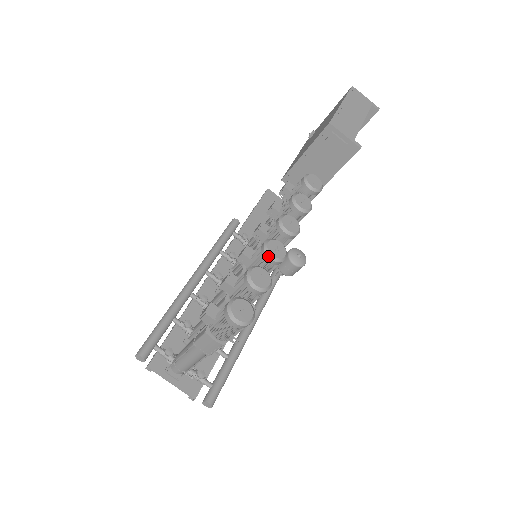
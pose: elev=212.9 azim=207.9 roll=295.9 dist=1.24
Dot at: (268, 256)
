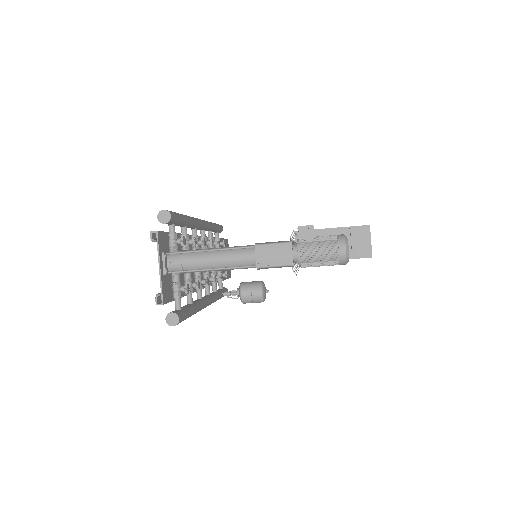
Dot at: occluded
